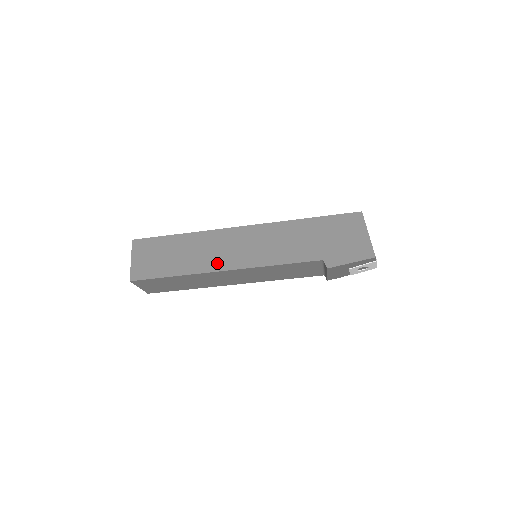
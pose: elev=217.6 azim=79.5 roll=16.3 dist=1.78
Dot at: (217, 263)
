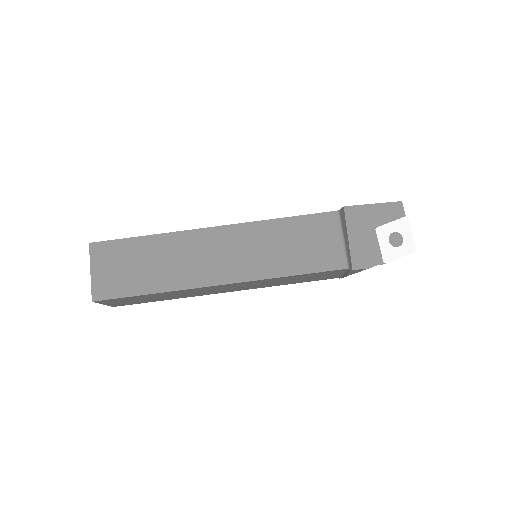
Dot at: occluded
